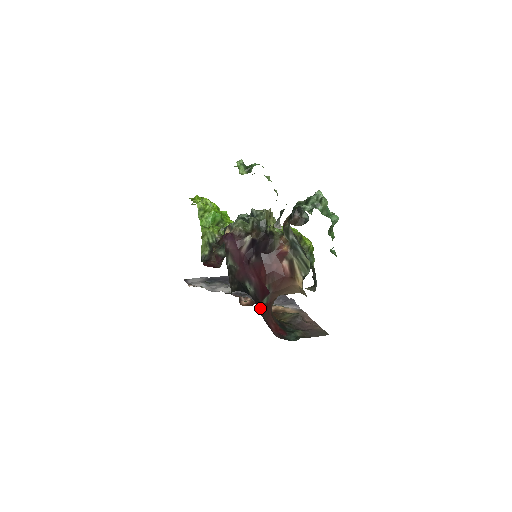
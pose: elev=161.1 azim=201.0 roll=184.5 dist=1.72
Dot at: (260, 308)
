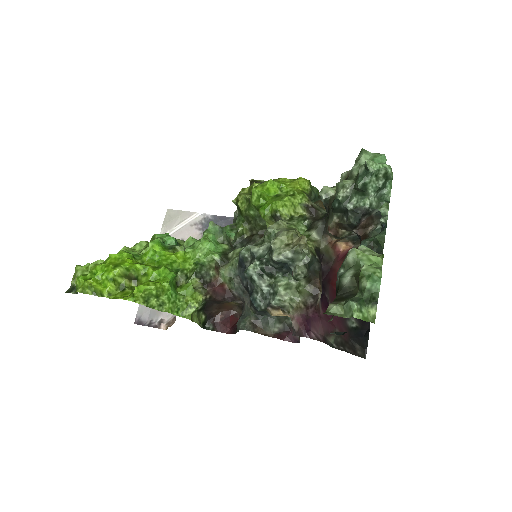
Dot at: occluded
